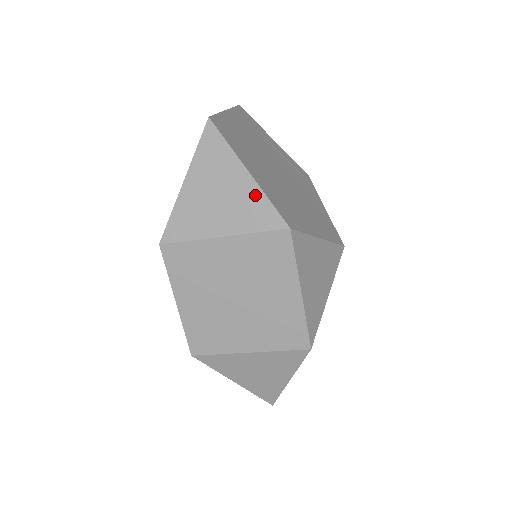
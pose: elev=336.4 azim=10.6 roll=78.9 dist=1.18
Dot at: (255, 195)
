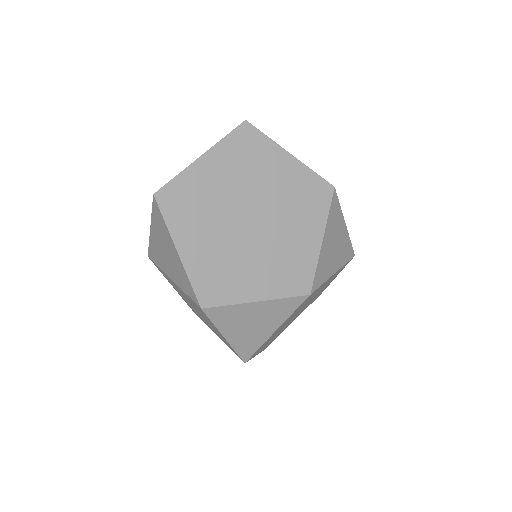
Dot at: (183, 271)
